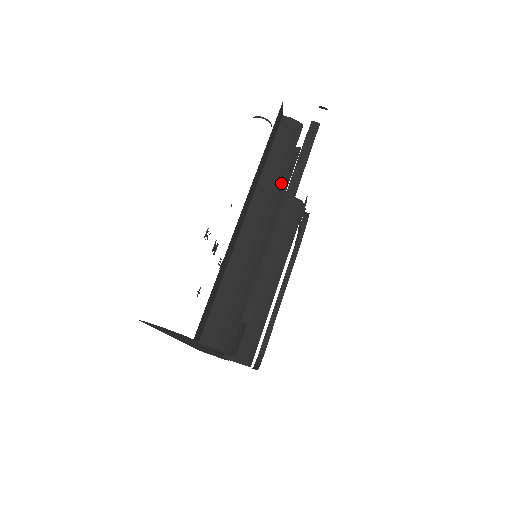
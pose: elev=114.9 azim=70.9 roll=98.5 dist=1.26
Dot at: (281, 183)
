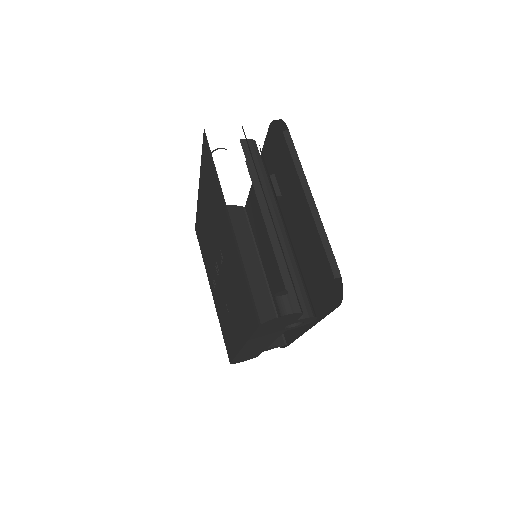
Dot at: (269, 187)
